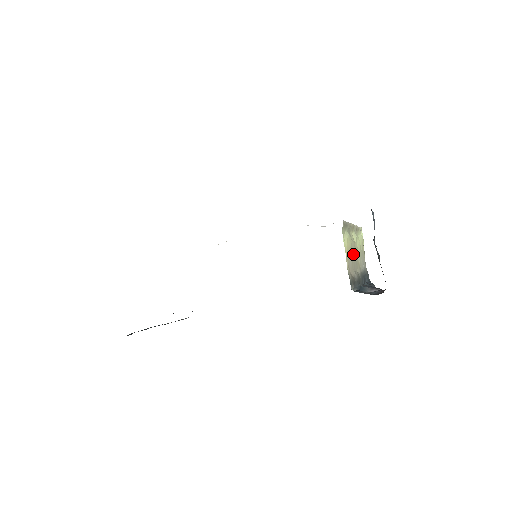
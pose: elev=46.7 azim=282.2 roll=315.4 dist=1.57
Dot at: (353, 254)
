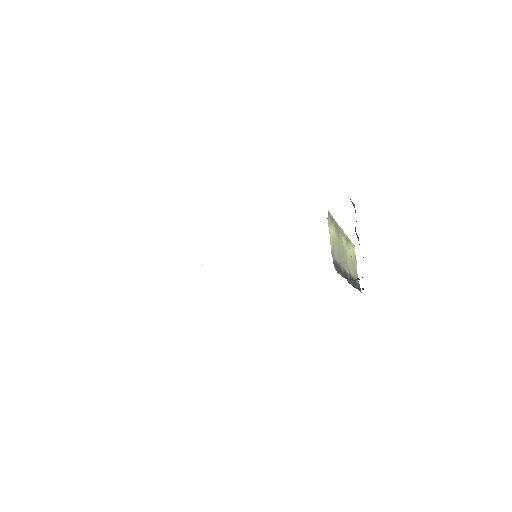
Dot at: (340, 250)
